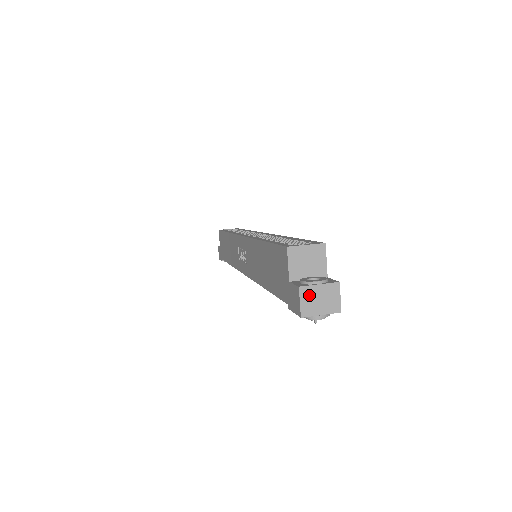
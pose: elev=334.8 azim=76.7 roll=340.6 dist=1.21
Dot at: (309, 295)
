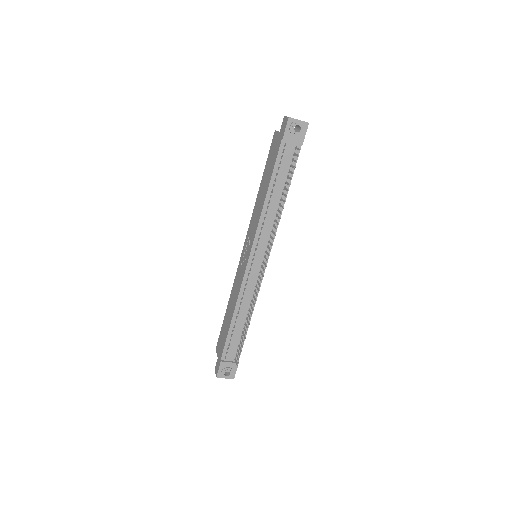
Dot at: occluded
